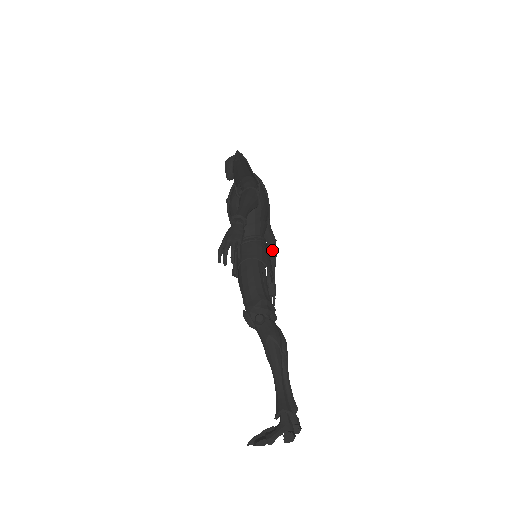
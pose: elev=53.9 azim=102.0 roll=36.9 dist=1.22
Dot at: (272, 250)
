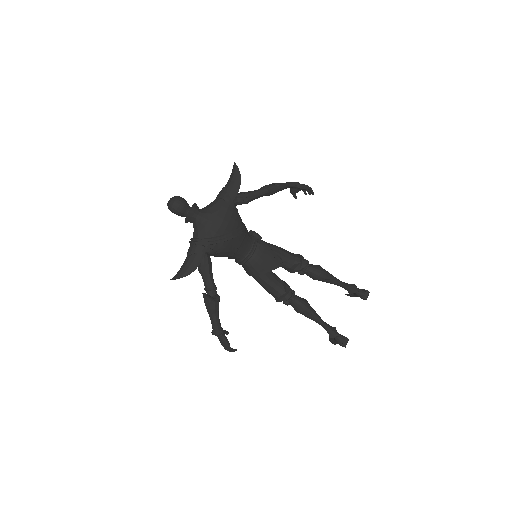
Dot at: (271, 194)
